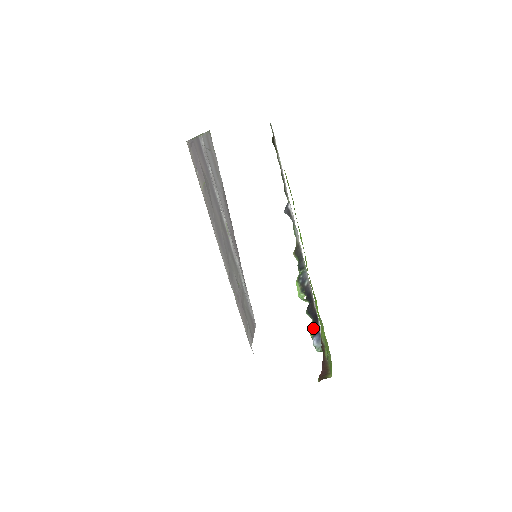
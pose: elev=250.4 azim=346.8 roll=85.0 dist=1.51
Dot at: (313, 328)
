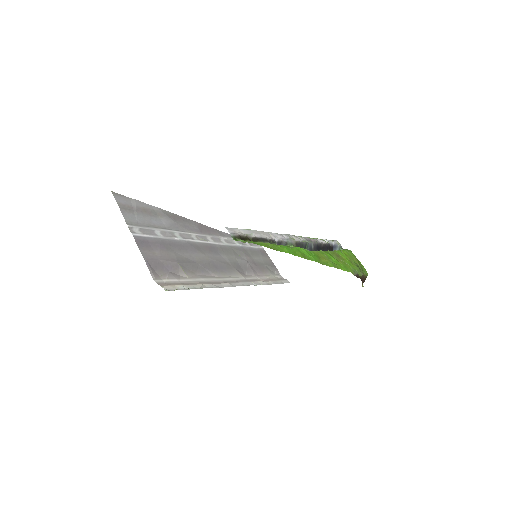
Dot at: occluded
